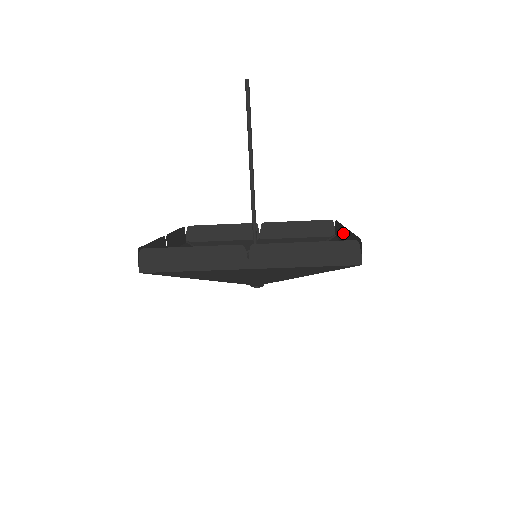
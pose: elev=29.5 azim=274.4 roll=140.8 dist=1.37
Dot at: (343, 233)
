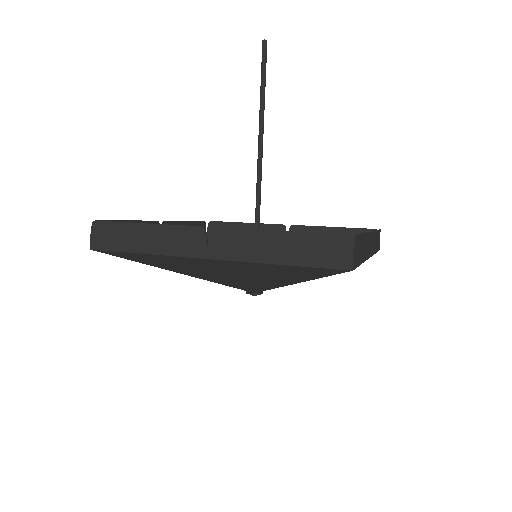
Dot at: (372, 240)
